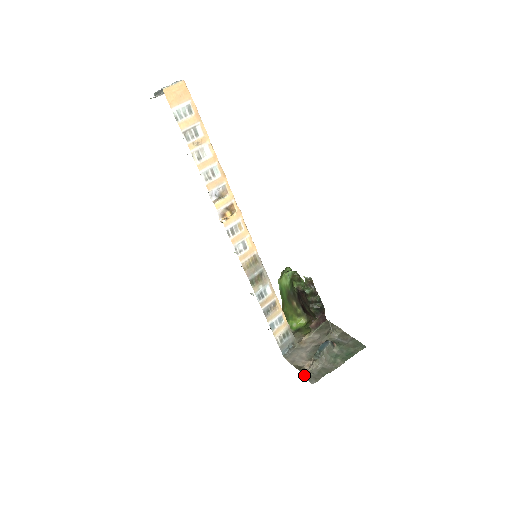
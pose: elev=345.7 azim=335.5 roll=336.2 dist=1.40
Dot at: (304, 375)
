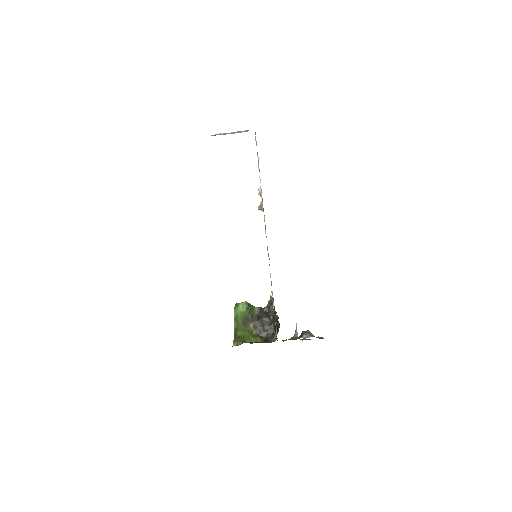
Dot at: occluded
